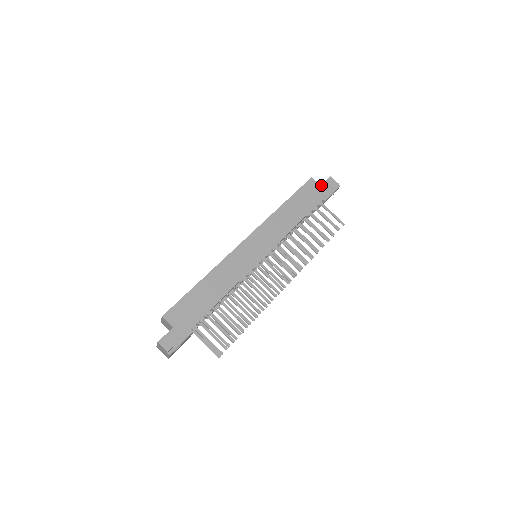
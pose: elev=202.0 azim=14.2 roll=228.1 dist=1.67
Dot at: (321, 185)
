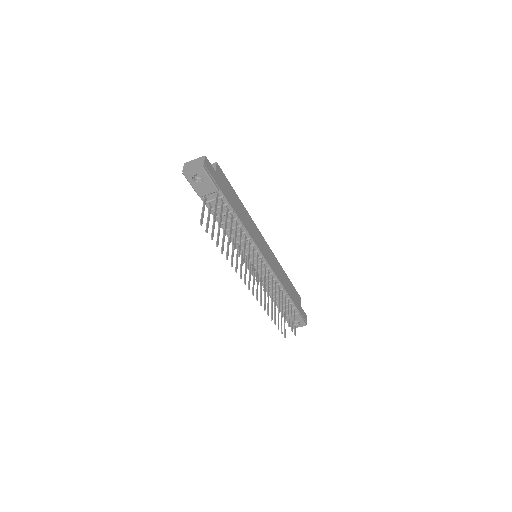
Dot at: occluded
